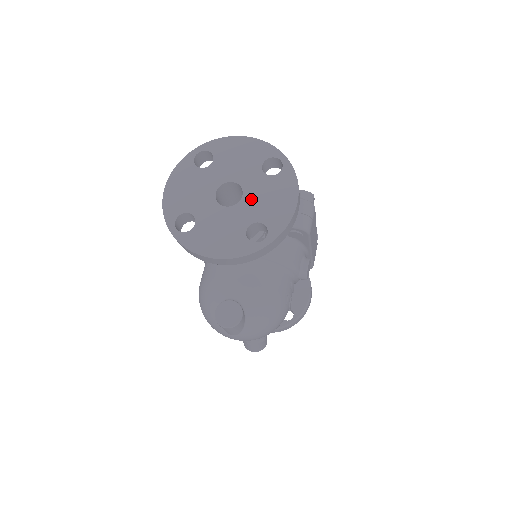
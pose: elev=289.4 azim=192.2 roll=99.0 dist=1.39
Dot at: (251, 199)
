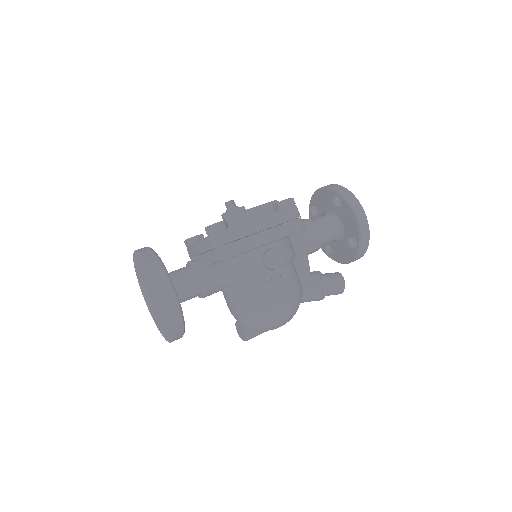
Dot at: (156, 298)
